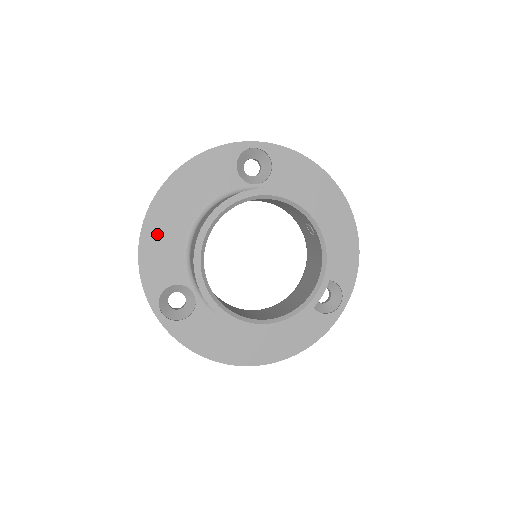
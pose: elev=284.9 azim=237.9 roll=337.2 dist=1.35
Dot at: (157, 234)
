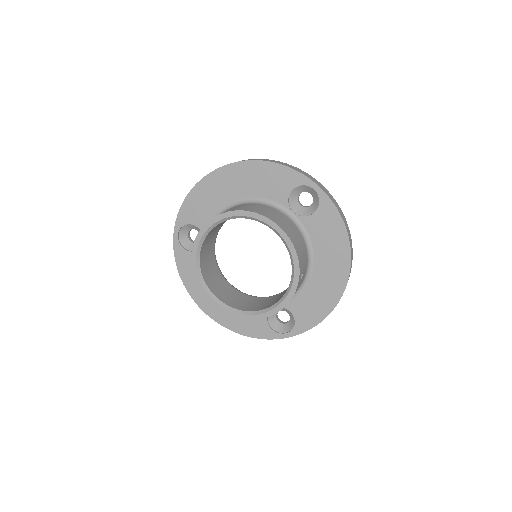
Dot at: (210, 189)
